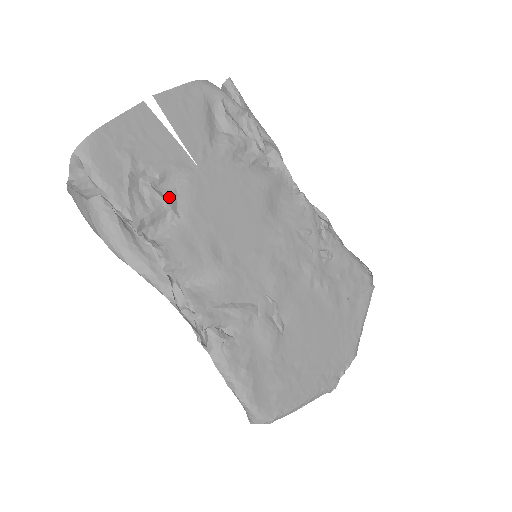
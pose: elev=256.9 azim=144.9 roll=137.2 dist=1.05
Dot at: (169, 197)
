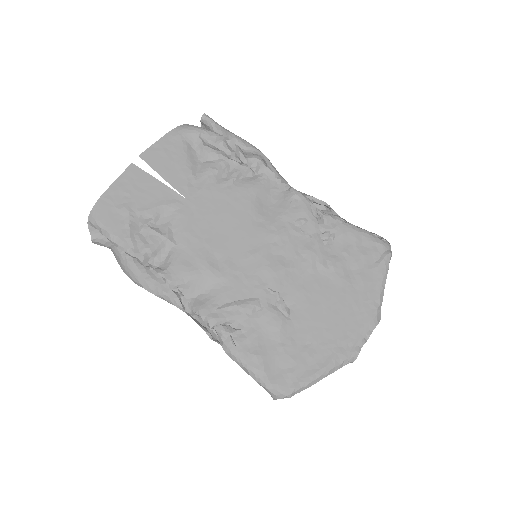
Dot at: (165, 230)
